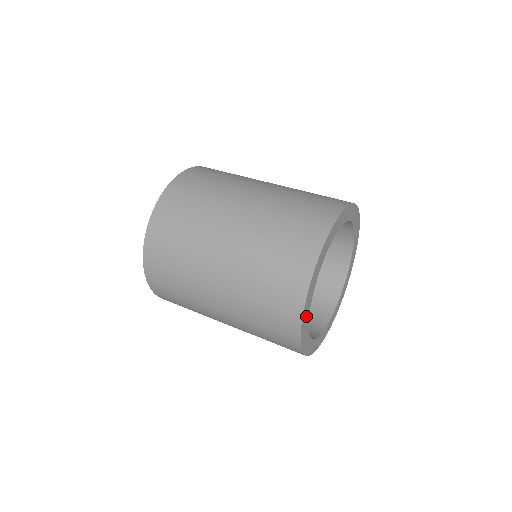
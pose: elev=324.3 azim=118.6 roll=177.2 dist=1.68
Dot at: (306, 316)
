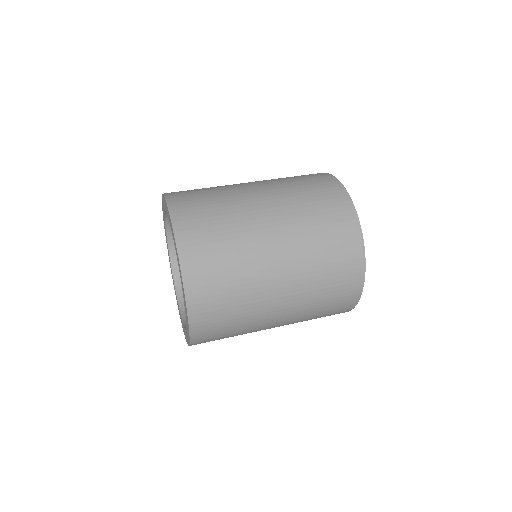
Dot at: occluded
